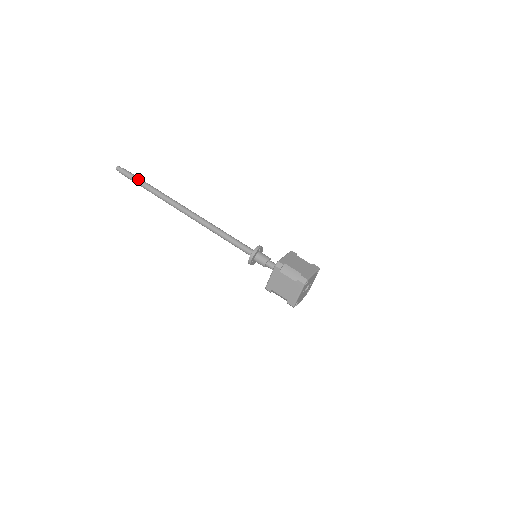
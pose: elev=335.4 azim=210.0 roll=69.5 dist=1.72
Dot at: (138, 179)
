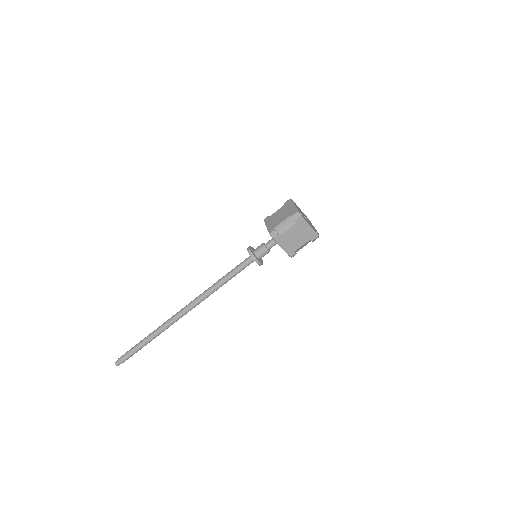
Dot at: (136, 347)
